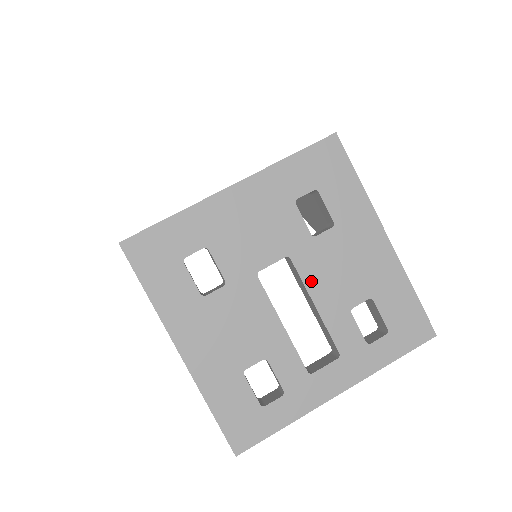
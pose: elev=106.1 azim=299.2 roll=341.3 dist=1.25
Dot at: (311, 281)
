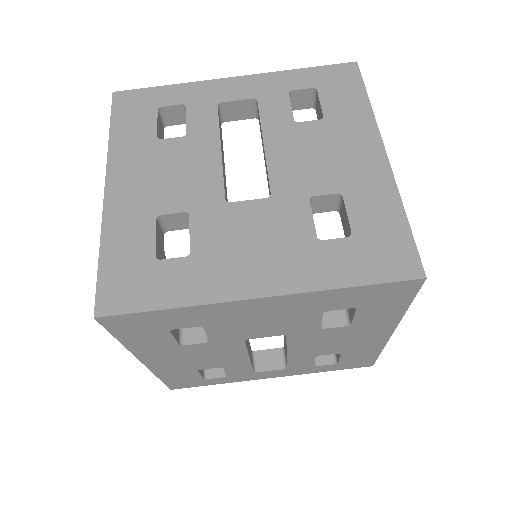
Dot at: (295, 345)
